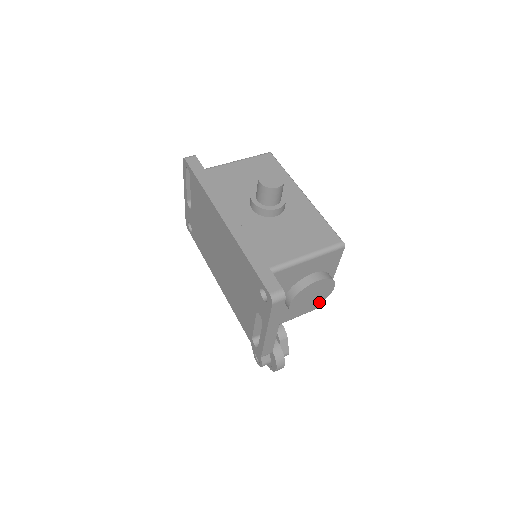
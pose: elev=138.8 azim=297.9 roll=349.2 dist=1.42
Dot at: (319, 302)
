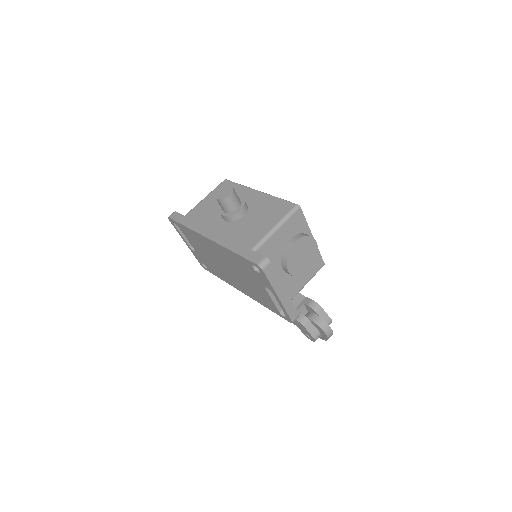
Dot at: (313, 259)
